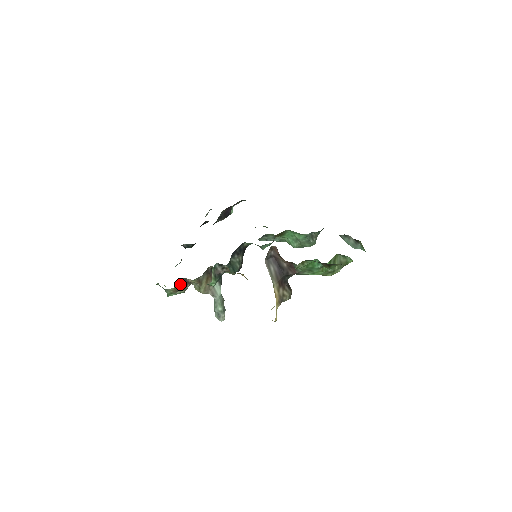
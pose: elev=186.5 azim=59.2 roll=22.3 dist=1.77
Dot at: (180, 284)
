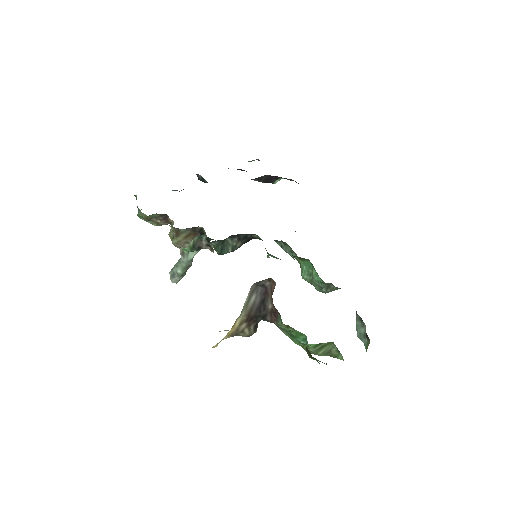
Dot at: (157, 216)
